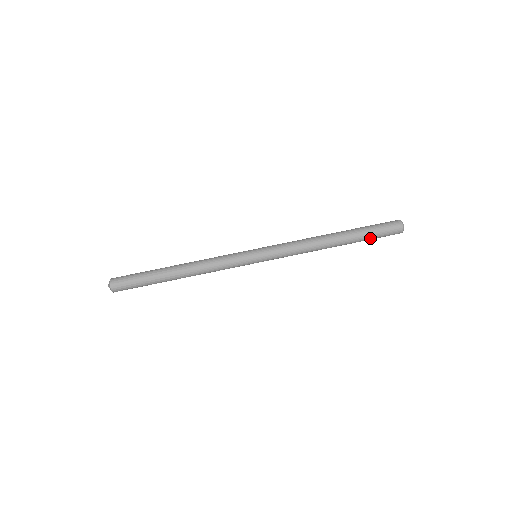
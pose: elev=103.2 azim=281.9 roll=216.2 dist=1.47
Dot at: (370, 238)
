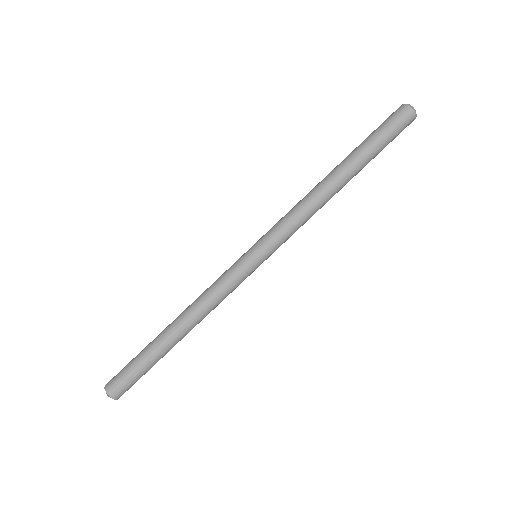
Dot at: occluded
